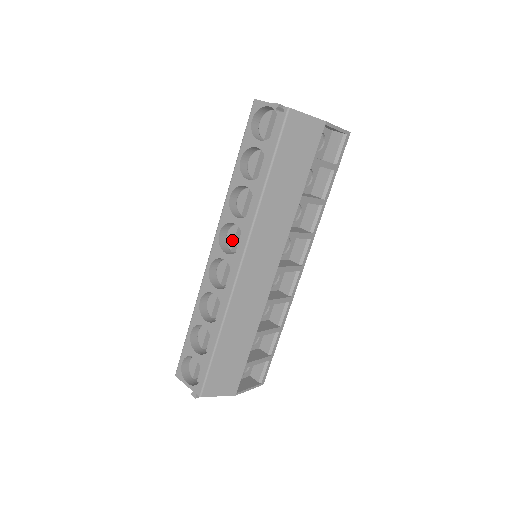
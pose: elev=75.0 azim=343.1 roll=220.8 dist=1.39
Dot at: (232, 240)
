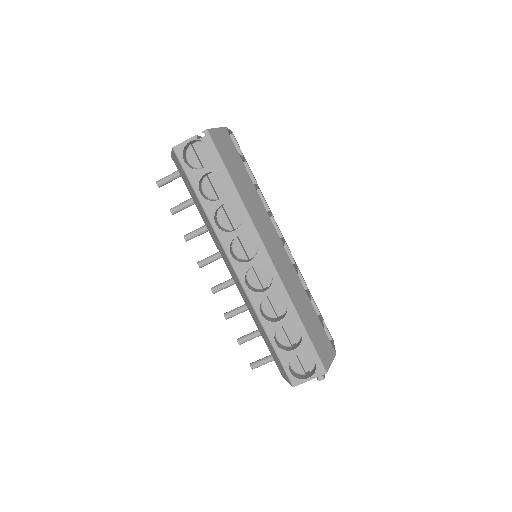
Dot at: (242, 252)
